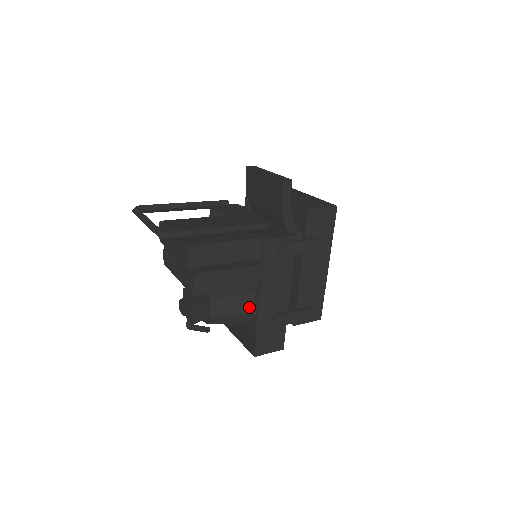
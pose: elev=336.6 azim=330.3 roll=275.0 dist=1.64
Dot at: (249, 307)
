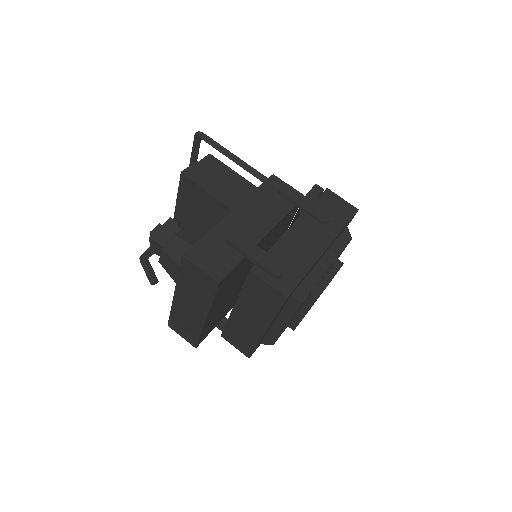
Dot at: occluded
